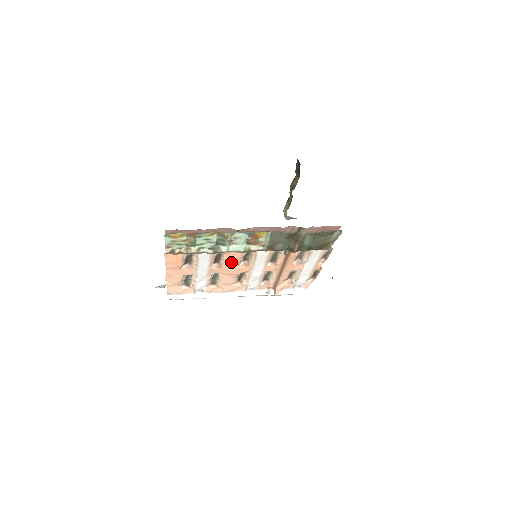
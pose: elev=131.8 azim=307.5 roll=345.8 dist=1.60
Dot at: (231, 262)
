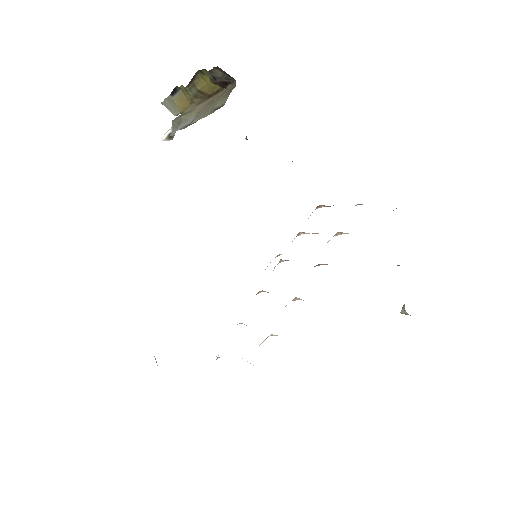
Dot at: occluded
